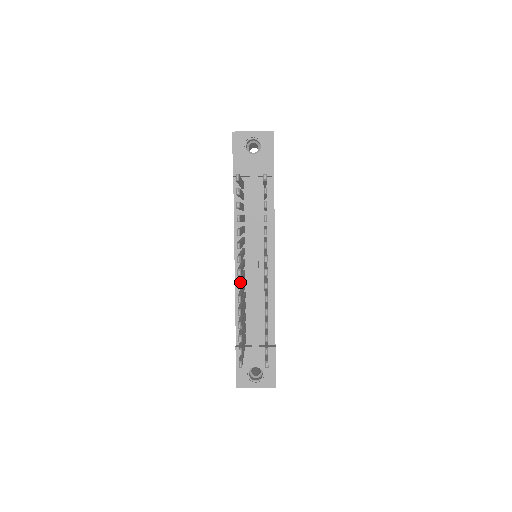
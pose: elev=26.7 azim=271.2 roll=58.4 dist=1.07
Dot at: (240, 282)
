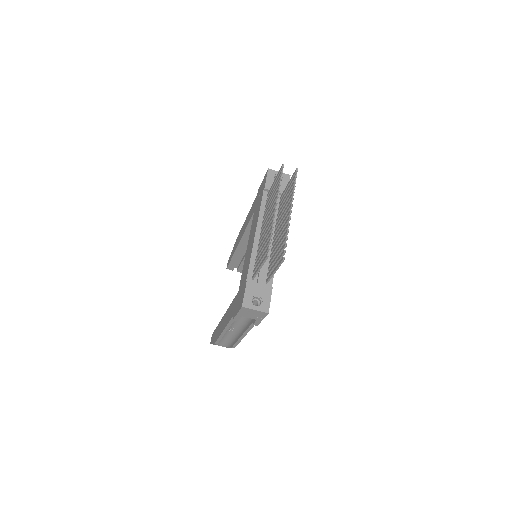
Dot at: occluded
